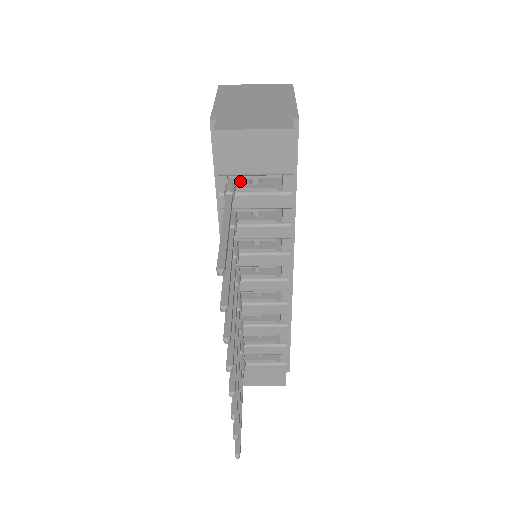
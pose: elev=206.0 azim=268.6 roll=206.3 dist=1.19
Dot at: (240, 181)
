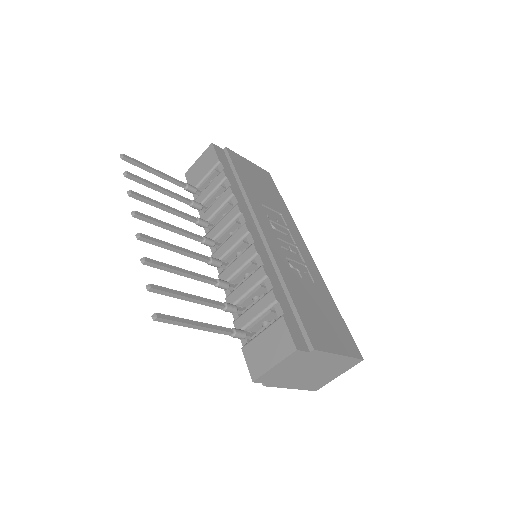
Dot at: occluded
